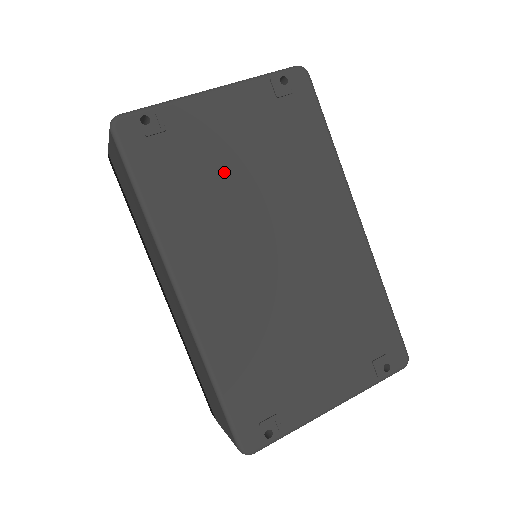
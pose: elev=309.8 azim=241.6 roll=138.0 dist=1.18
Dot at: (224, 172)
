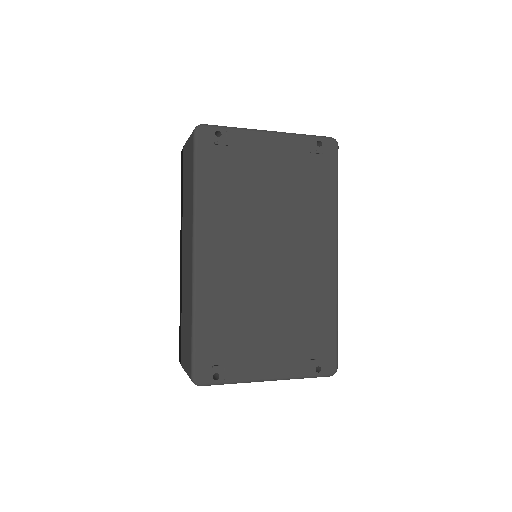
Dot at: (256, 186)
